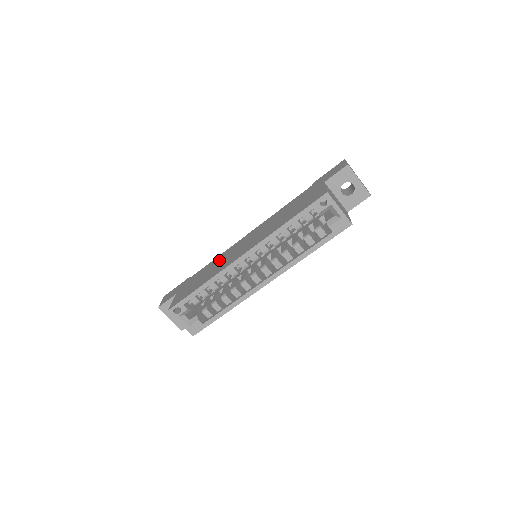
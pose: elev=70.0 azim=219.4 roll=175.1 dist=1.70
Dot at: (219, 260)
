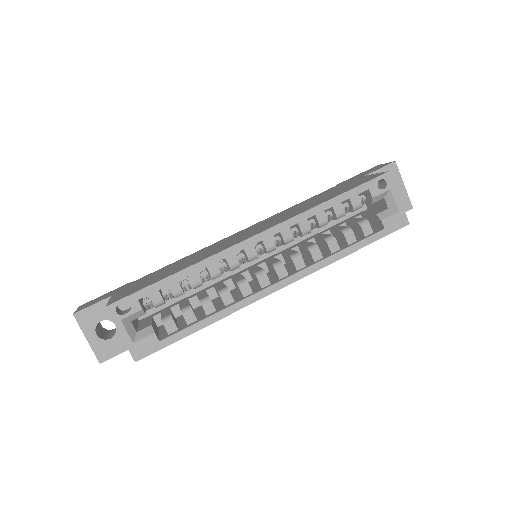
Dot at: (197, 253)
